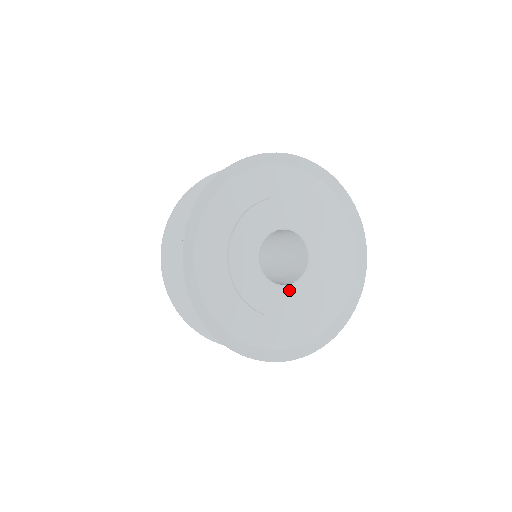
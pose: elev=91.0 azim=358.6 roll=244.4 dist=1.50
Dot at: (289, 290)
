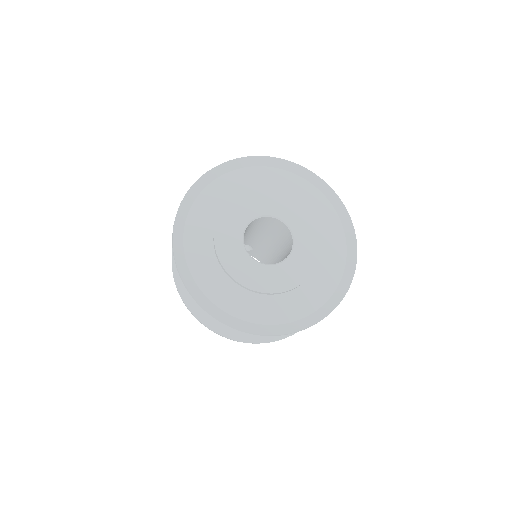
Dot at: (289, 262)
